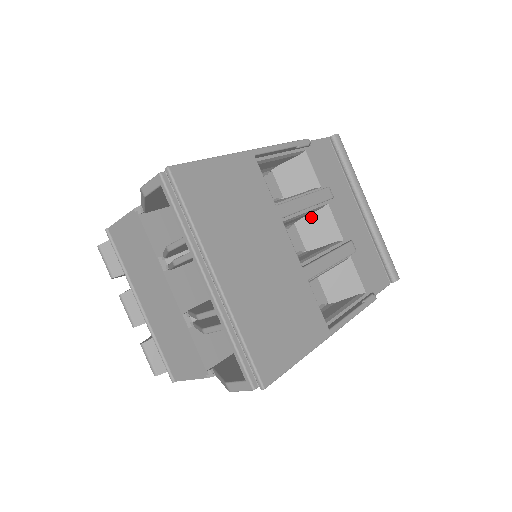
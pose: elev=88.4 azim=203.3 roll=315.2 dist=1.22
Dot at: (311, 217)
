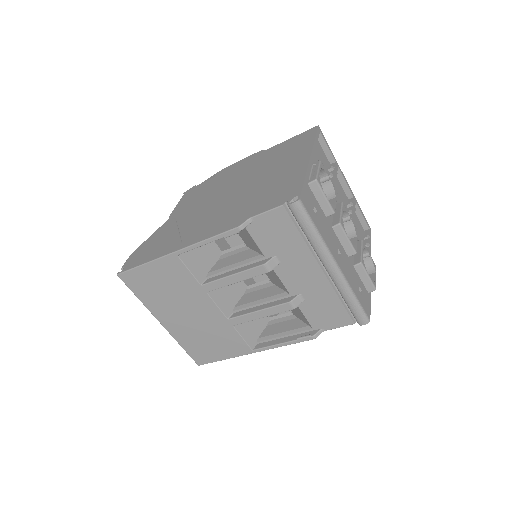
Dot at: occluded
